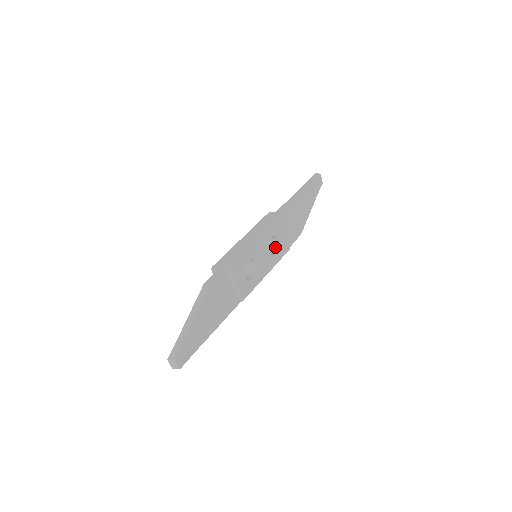
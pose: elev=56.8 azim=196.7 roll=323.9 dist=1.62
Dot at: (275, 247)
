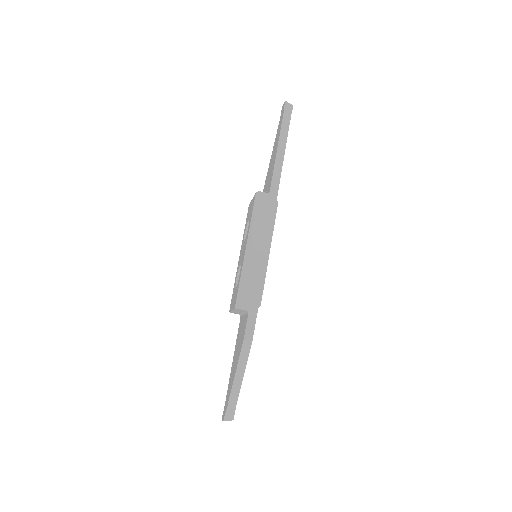
Dot at: occluded
